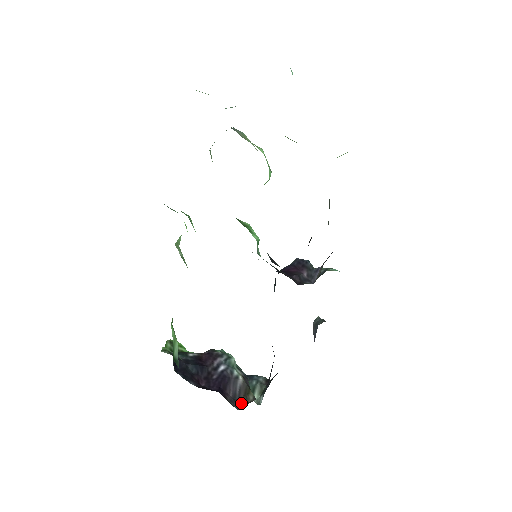
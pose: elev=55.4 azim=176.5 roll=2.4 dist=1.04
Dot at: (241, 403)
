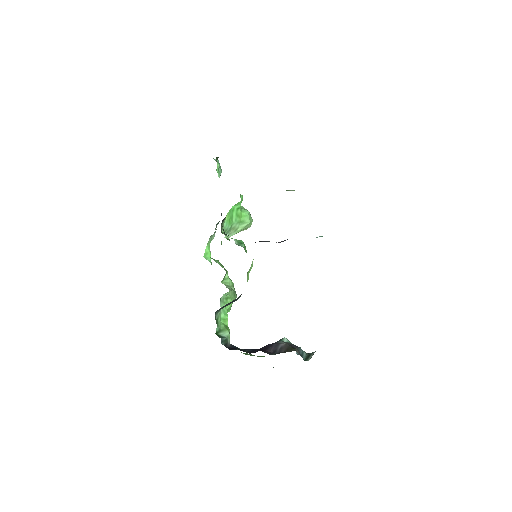
Dot at: (278, 353)
